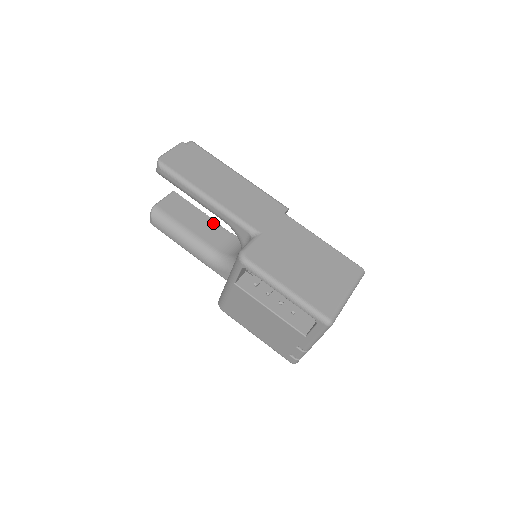
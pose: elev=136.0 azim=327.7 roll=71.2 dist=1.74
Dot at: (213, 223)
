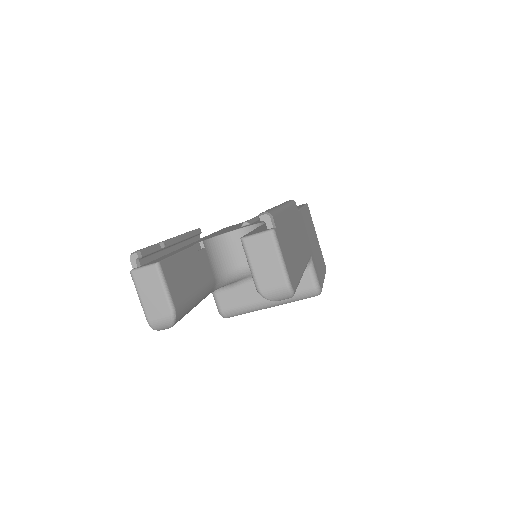
Dot at: (194, 252)
